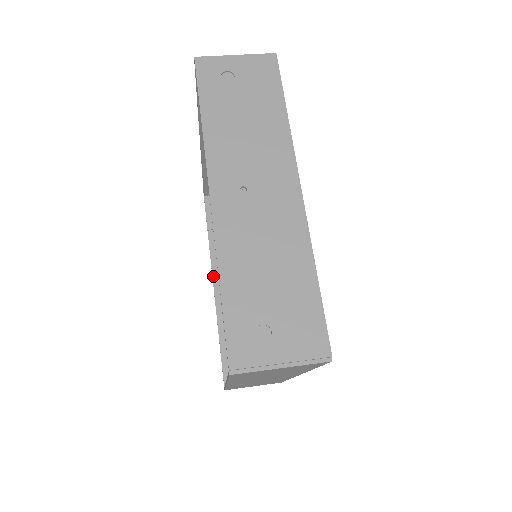
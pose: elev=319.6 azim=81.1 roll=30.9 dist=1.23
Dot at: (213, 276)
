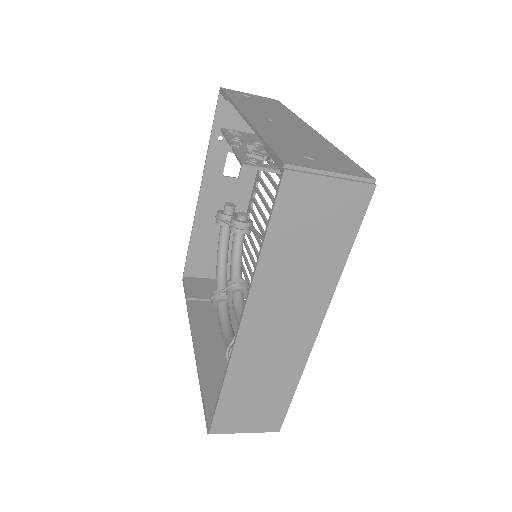
Dot at: (192, 332)
